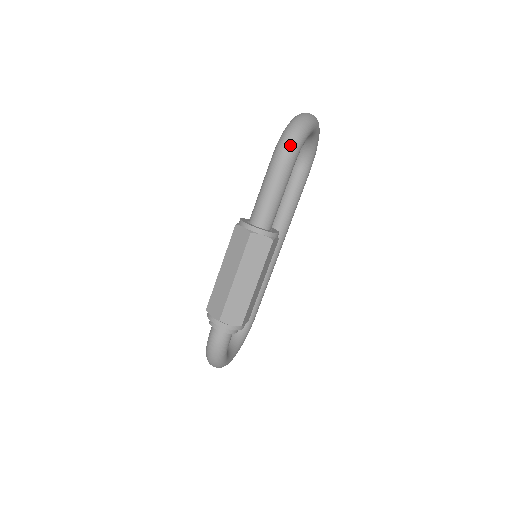
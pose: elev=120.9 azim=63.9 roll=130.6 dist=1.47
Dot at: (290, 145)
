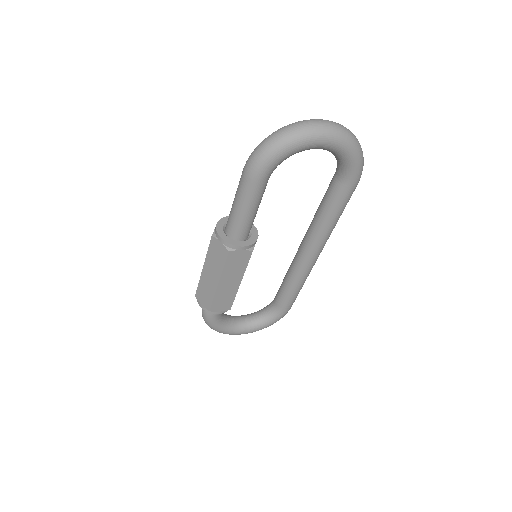
Dot at: (253, 160)
